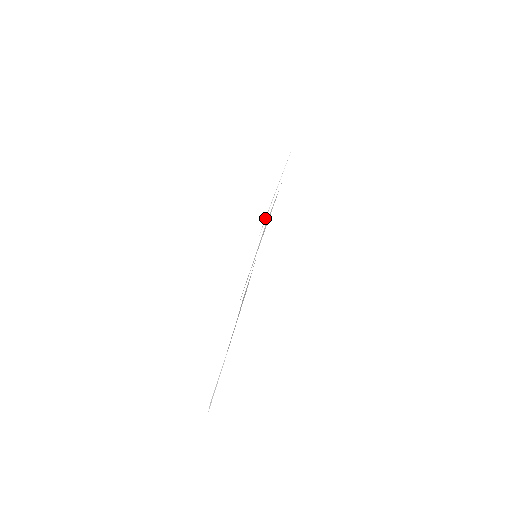
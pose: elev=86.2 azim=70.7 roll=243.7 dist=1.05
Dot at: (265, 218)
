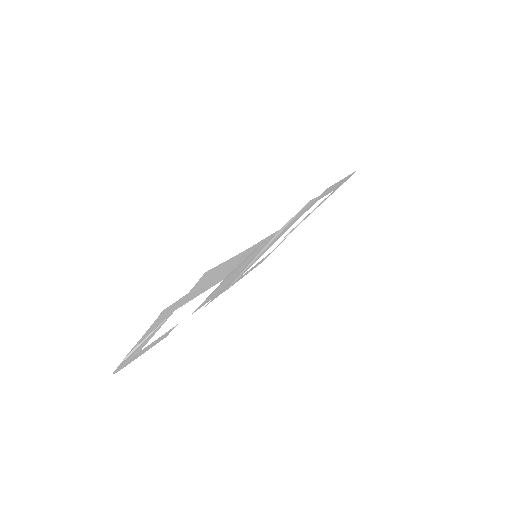
Dot at: (290, 231)
